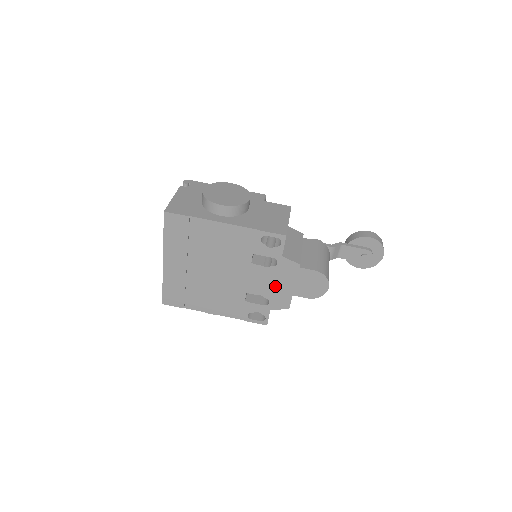
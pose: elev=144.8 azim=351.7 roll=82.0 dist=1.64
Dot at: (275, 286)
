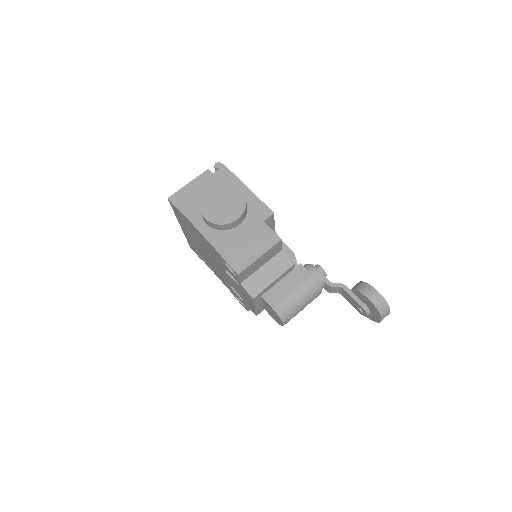
Dot at: (243, 296)
